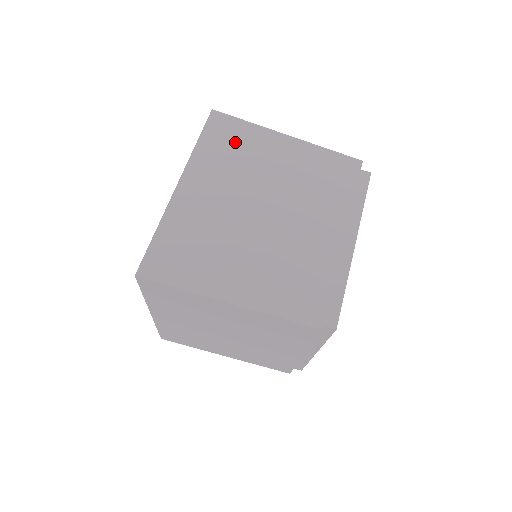
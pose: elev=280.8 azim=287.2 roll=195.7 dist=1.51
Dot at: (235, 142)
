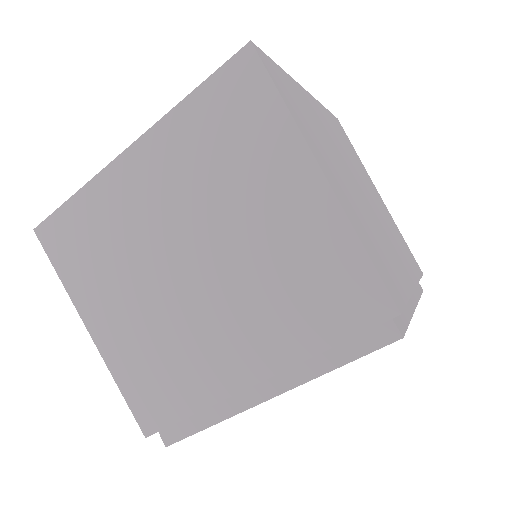
Dot at: (237, 131)
